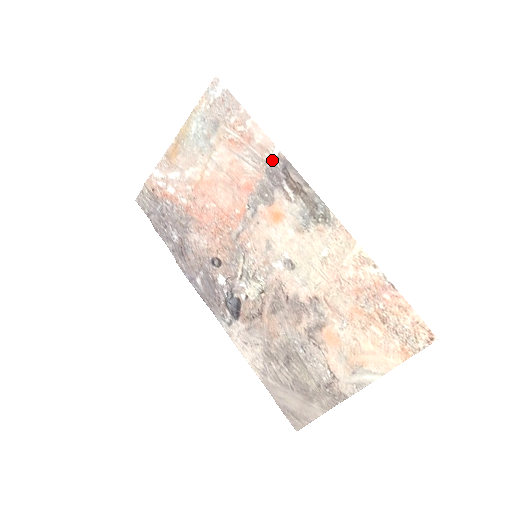
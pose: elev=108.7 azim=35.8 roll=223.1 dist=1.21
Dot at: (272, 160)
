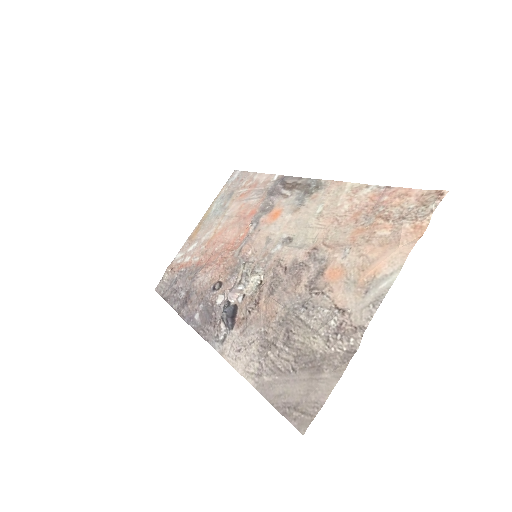
Dot at: (272, 184)
